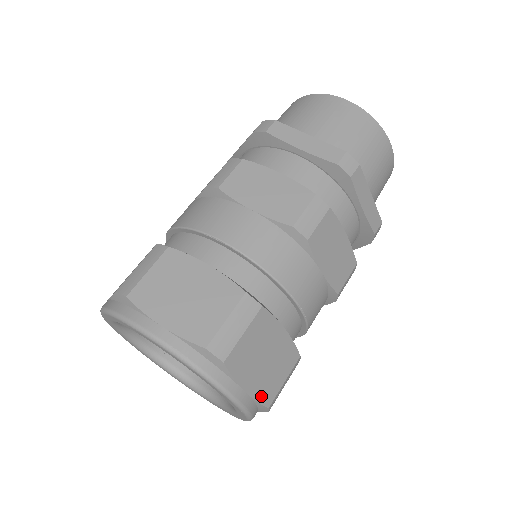
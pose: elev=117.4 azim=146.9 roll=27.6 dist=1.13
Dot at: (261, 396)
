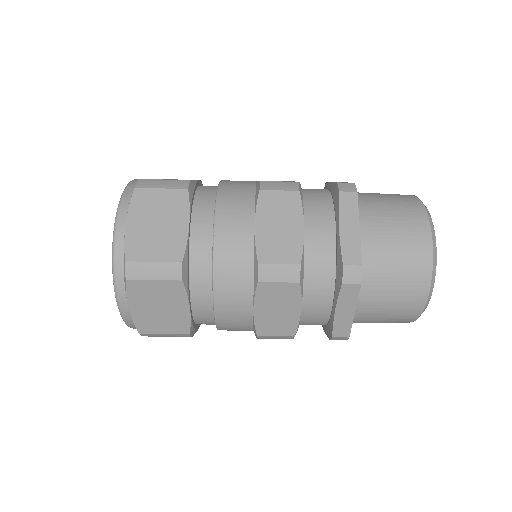
Dot at: (130, 244)
